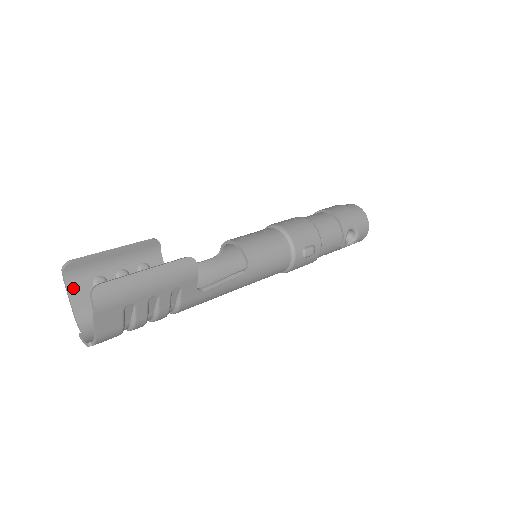
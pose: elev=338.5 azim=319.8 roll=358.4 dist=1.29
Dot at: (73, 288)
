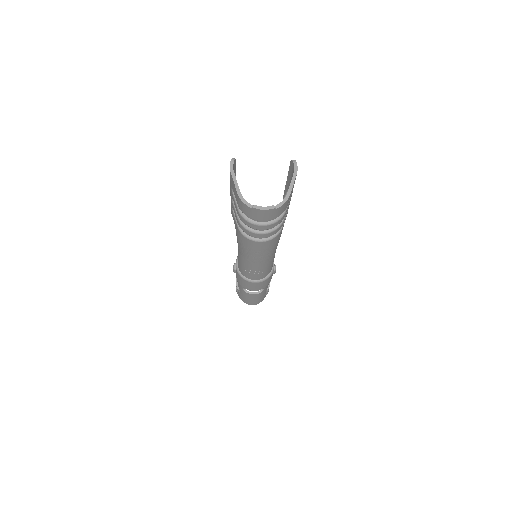
Dot at: (235, 178)
